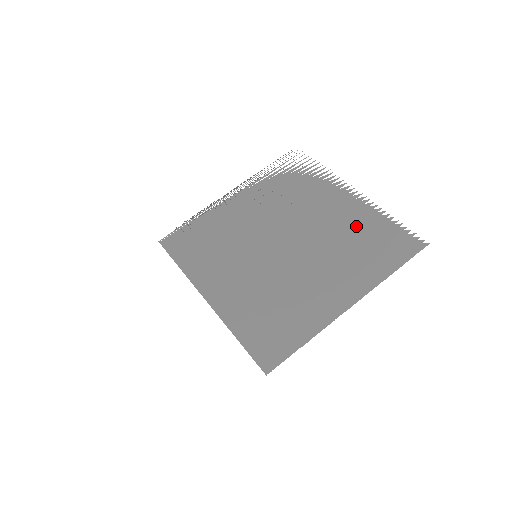
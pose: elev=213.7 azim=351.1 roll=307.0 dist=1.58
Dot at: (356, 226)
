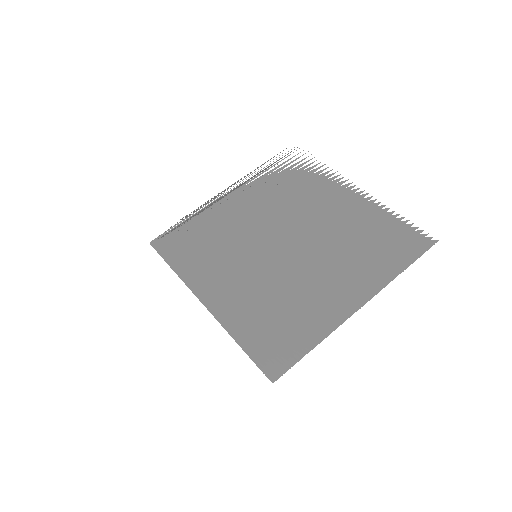
Dot at: (361, 223)
